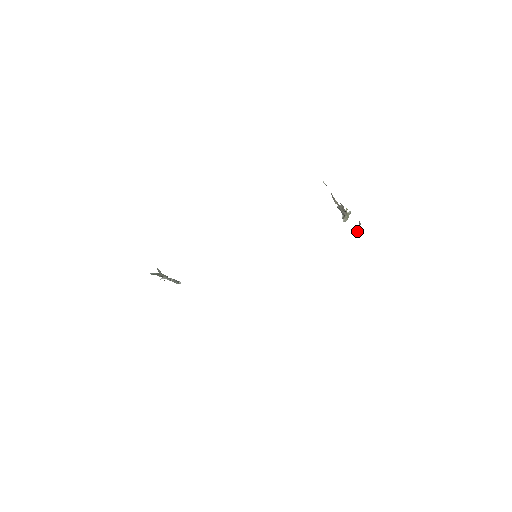
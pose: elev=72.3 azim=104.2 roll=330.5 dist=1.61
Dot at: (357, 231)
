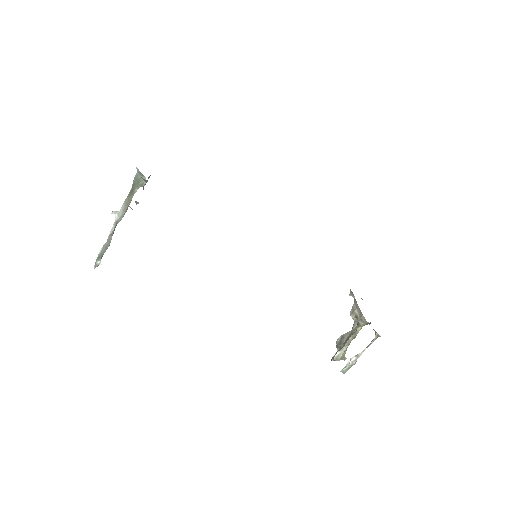
Dot at: (355, 361)
